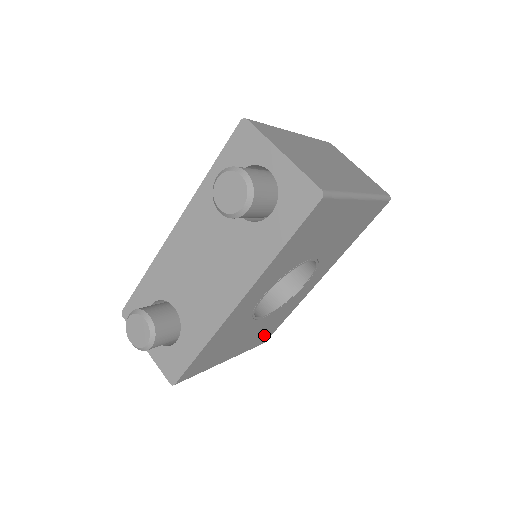
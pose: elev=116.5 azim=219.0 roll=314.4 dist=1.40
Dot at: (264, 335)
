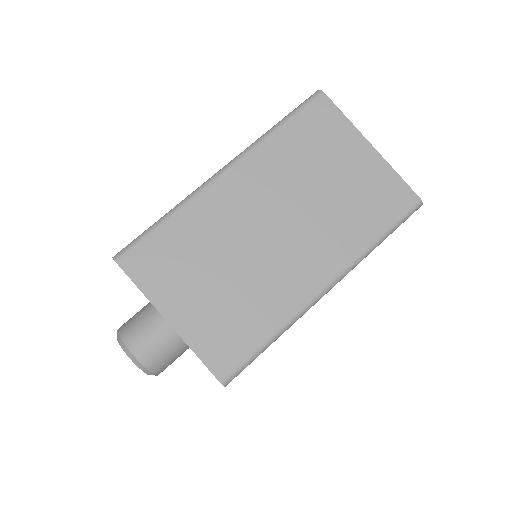
Dot at: occluded
